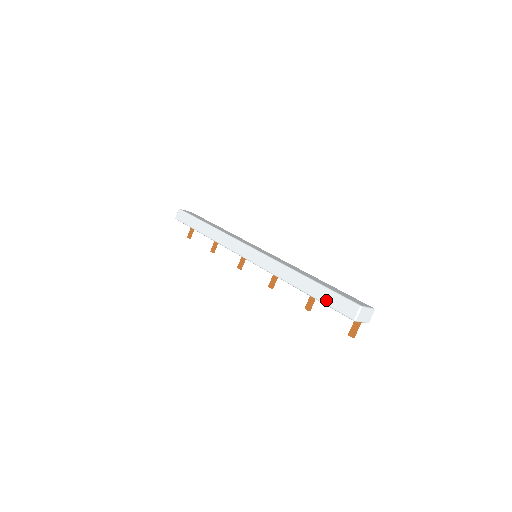
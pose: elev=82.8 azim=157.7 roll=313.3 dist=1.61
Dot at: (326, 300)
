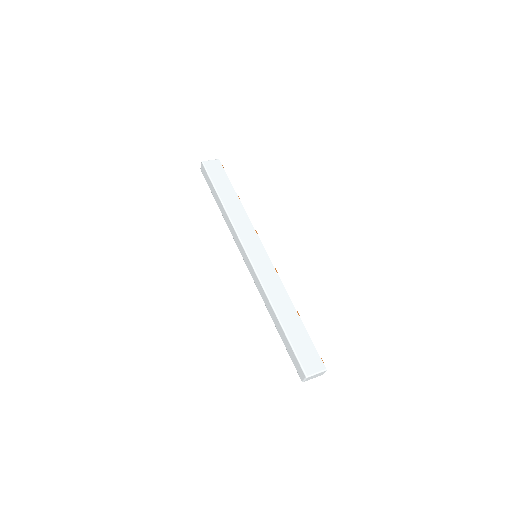
Dot at: (288, 350)
